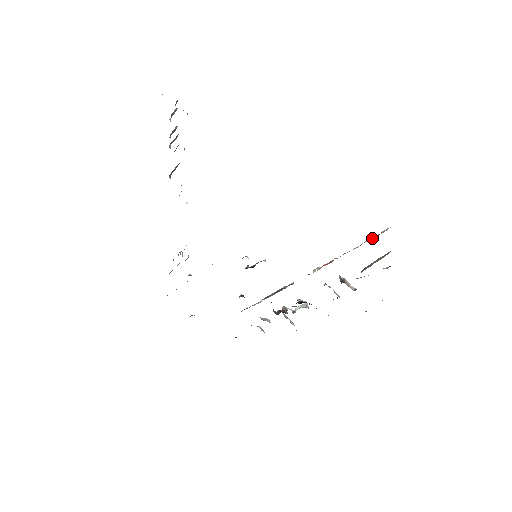
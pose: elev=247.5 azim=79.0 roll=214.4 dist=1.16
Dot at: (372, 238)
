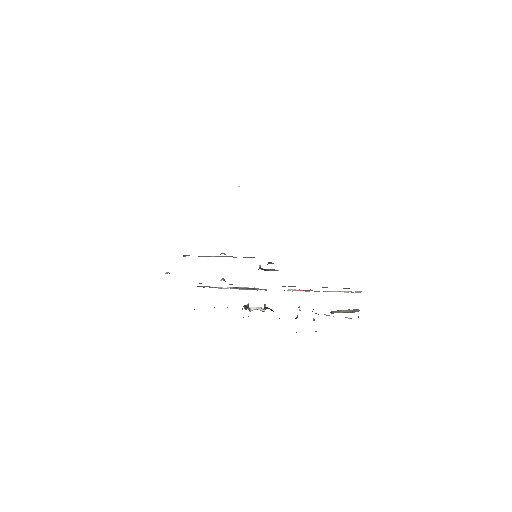
Dot at: (347, 292)
